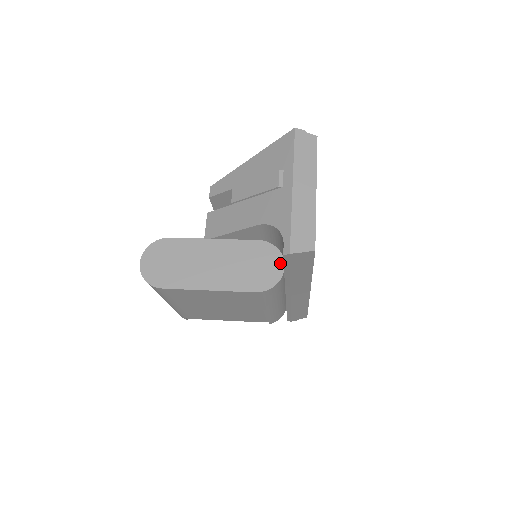
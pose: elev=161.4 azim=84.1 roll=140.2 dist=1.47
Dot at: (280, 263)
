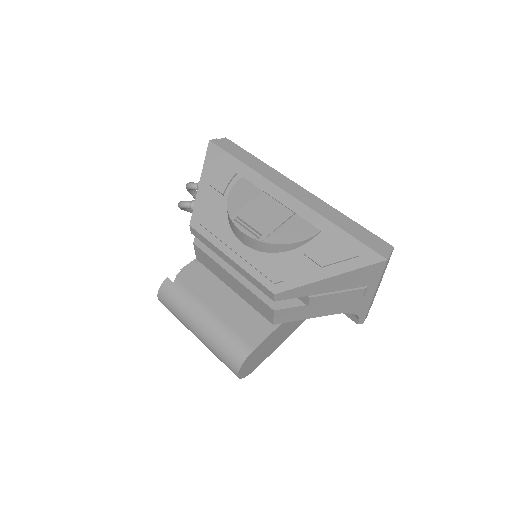
Dot at: occluded
